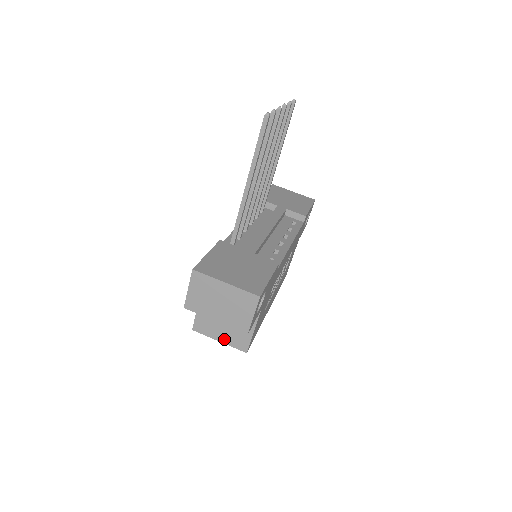
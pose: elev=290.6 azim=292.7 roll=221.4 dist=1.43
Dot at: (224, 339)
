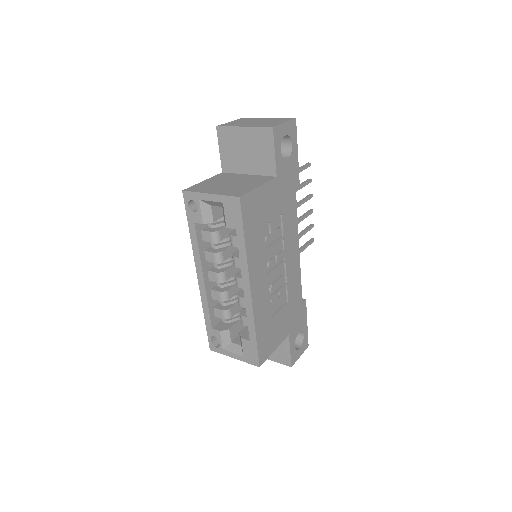
Dot at: (218, 192)
